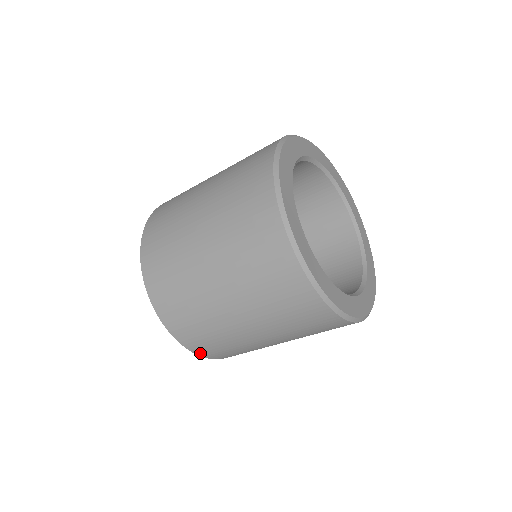
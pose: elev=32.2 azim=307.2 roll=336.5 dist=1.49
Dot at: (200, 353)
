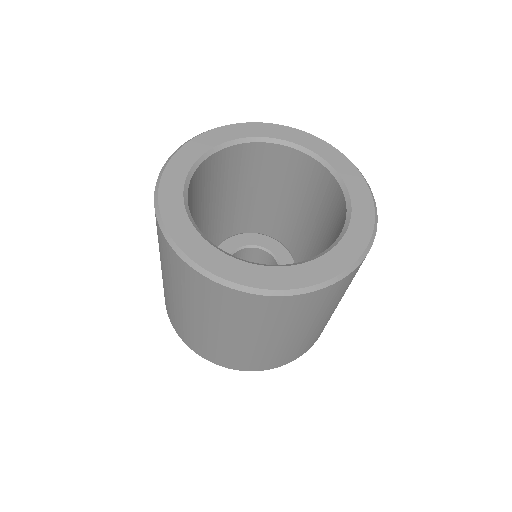
Dot at: (259, 369)
